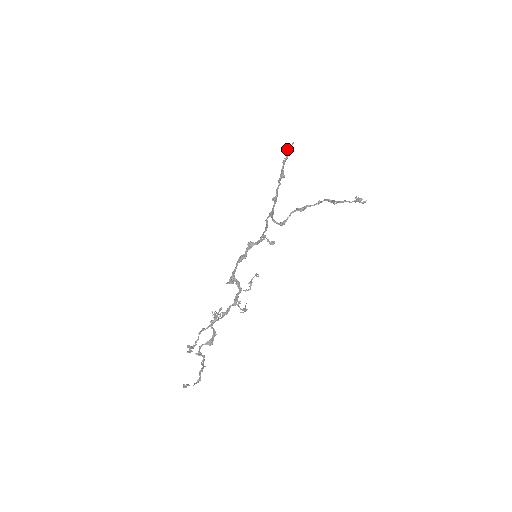
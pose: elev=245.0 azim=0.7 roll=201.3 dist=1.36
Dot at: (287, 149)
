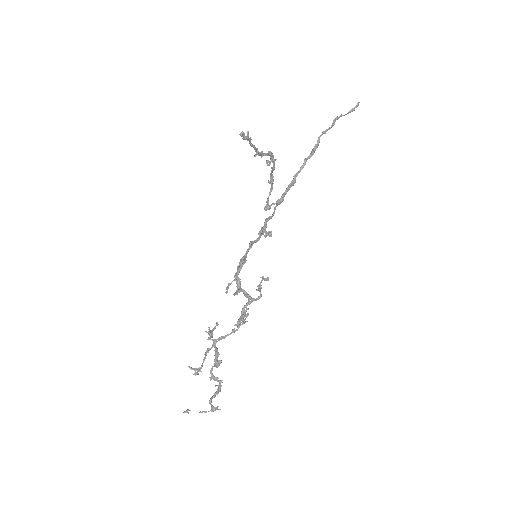
Dot at: occluded
